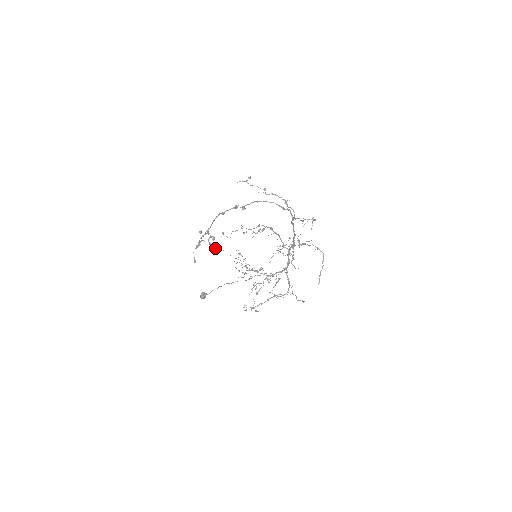
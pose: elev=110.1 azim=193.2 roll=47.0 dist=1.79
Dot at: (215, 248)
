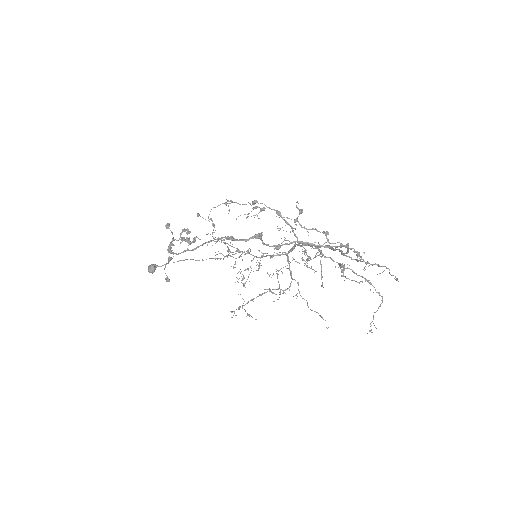
Dot at: occluded
